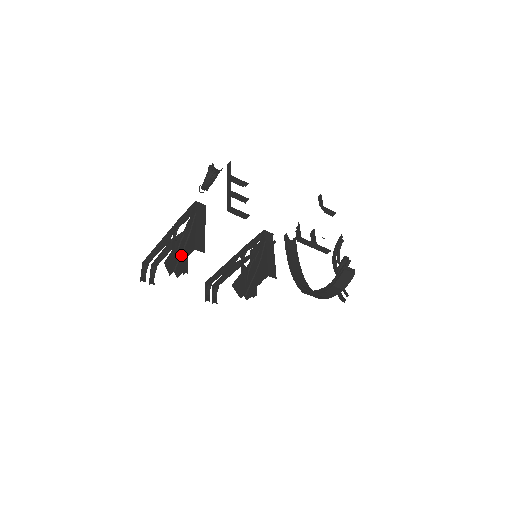
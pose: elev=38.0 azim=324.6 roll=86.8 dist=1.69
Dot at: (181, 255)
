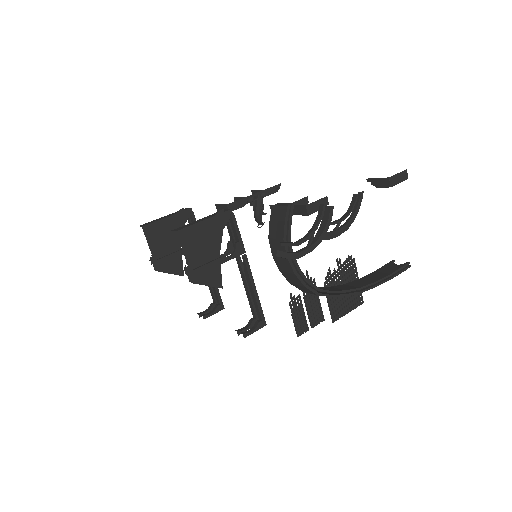
Dot at: occluded
